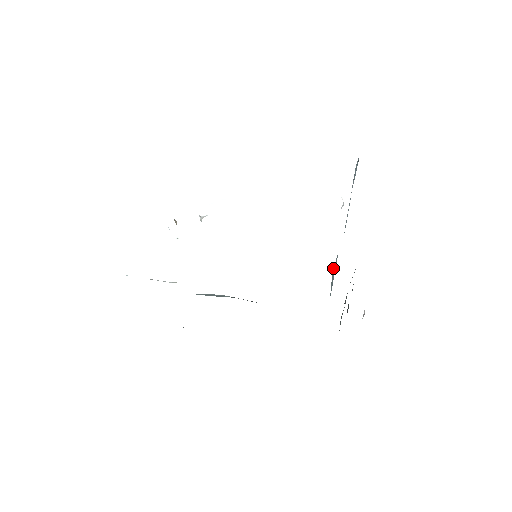
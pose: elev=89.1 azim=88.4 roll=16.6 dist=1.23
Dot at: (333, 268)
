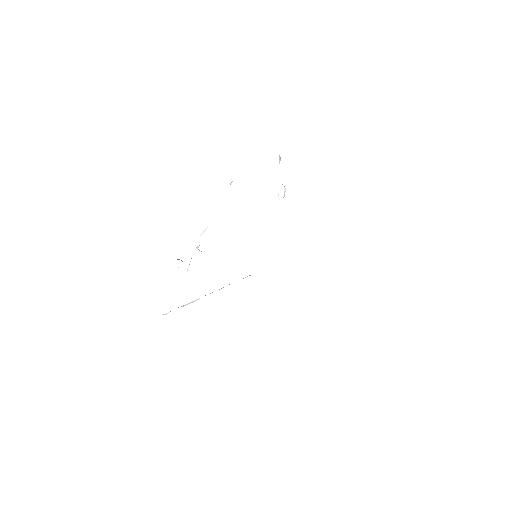
Dot at: occluded
